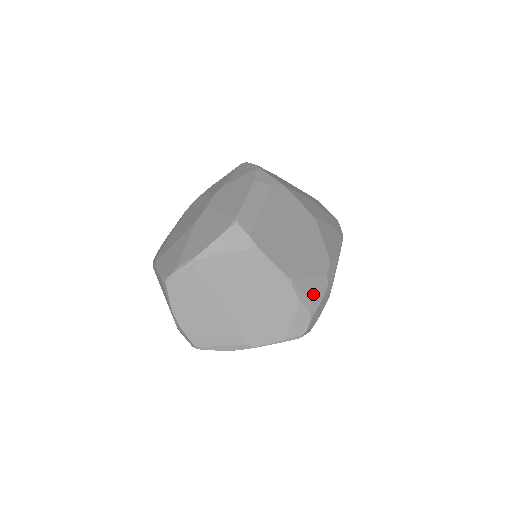
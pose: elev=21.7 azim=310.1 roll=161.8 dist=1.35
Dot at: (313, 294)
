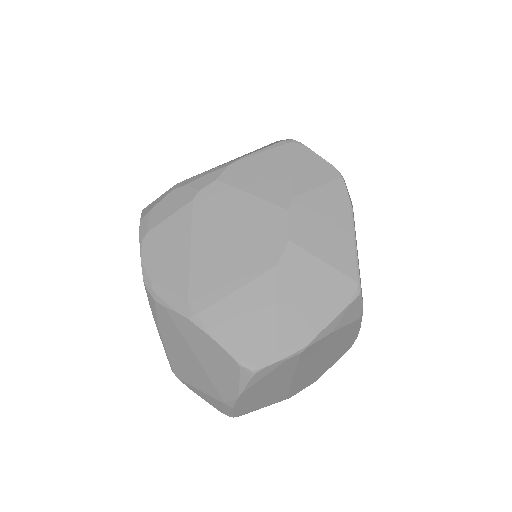
Dot at: occluded
